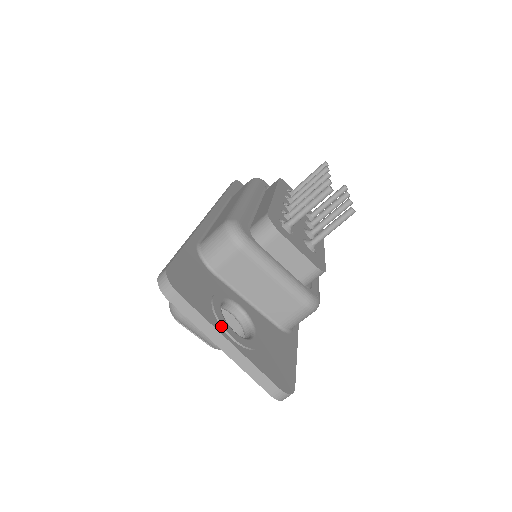
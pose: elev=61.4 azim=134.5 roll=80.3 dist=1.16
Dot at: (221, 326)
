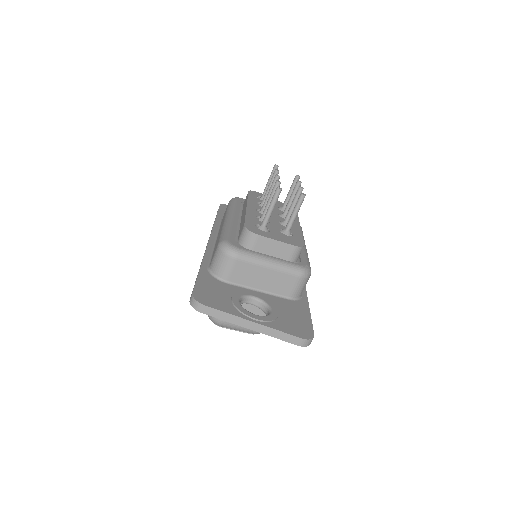
Dot at: (244, 315)
